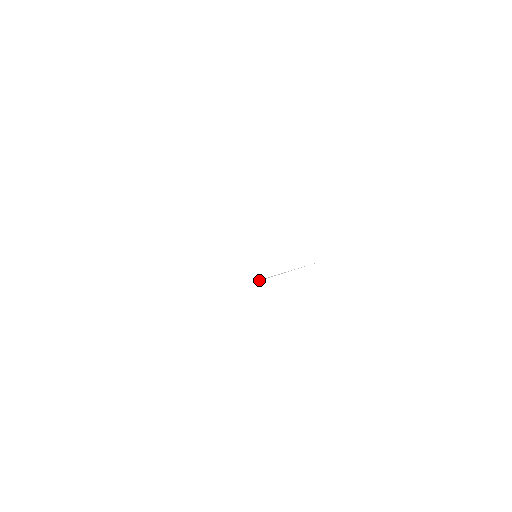
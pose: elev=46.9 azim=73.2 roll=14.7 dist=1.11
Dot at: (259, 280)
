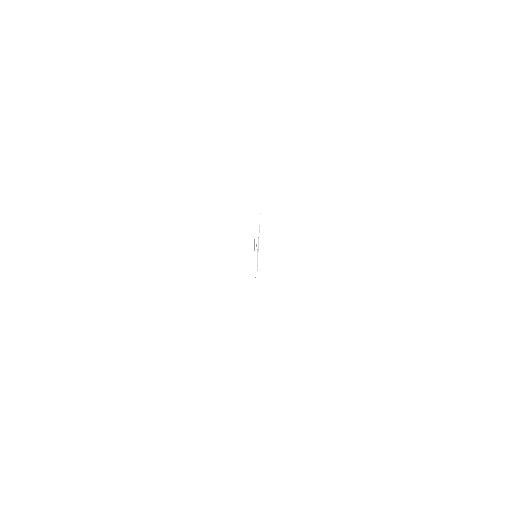
Dot at: (257, 266)
